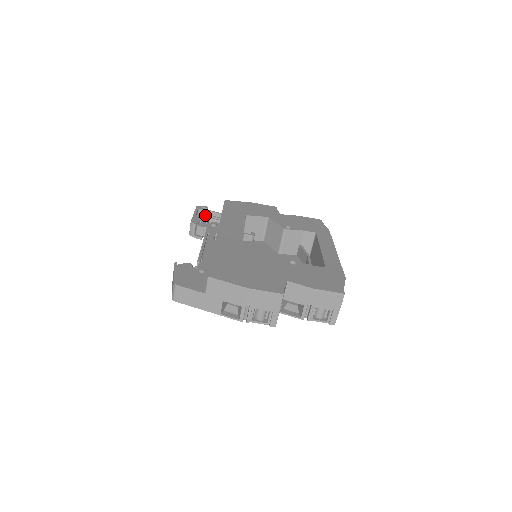
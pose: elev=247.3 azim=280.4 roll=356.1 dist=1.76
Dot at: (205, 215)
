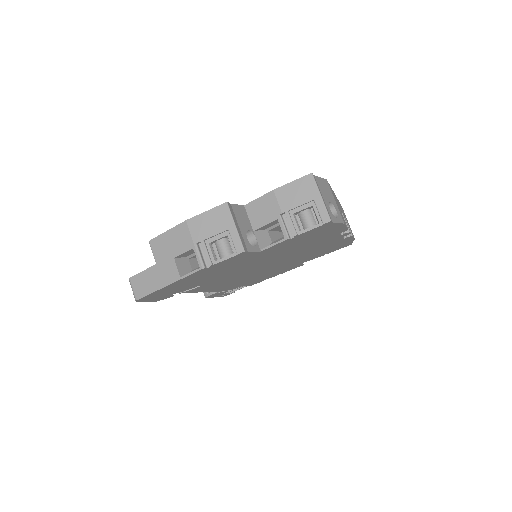
Dot at: occluded
